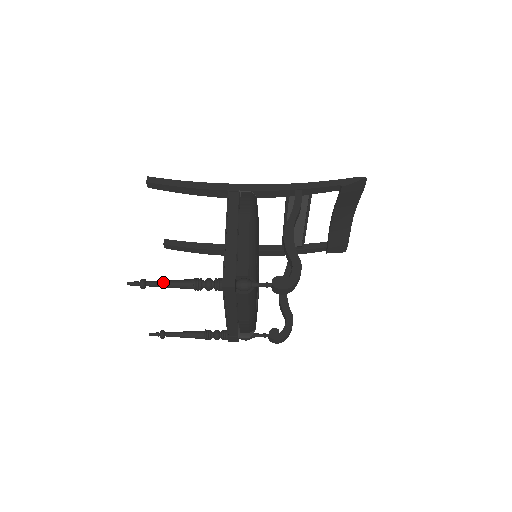
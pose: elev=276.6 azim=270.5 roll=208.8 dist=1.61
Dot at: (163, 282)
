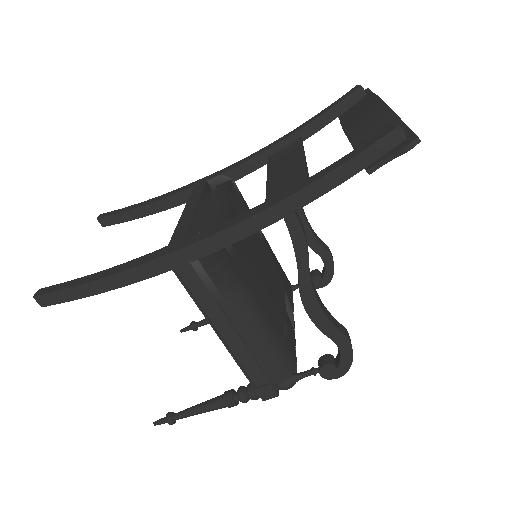
Dot at: (192, 415)
